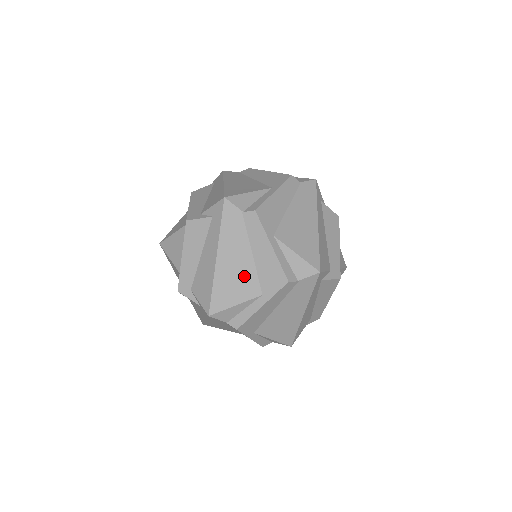
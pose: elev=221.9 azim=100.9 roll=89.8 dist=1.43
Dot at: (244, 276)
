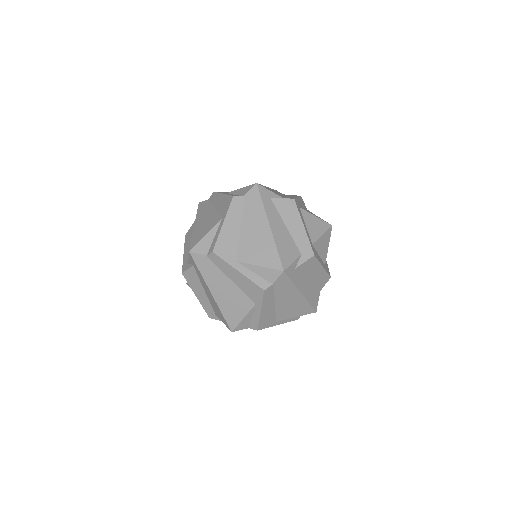
Dot at: (211, 220)
